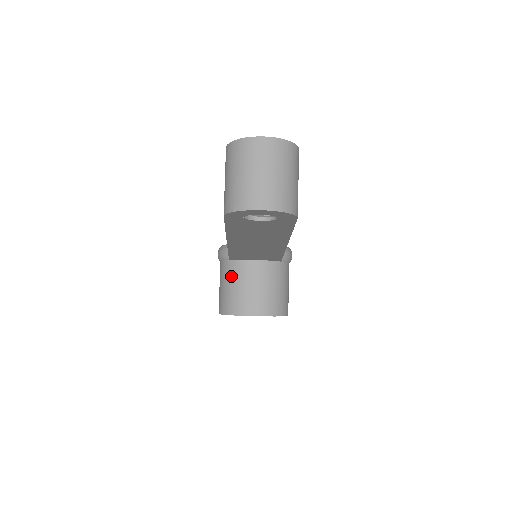
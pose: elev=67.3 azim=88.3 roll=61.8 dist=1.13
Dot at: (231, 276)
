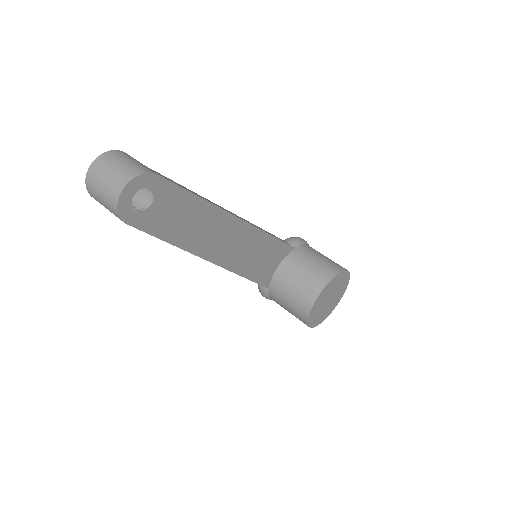
Dot at: (280, 295)
